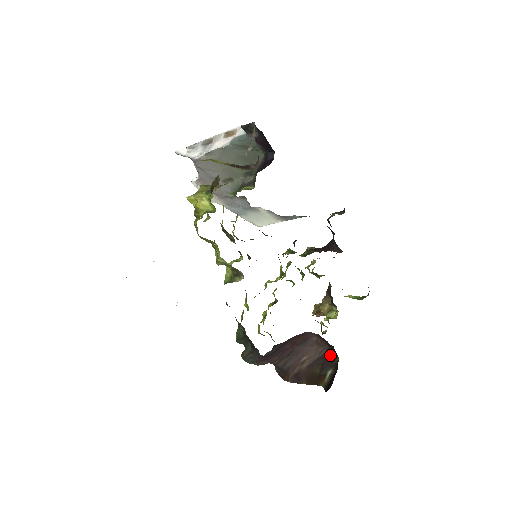
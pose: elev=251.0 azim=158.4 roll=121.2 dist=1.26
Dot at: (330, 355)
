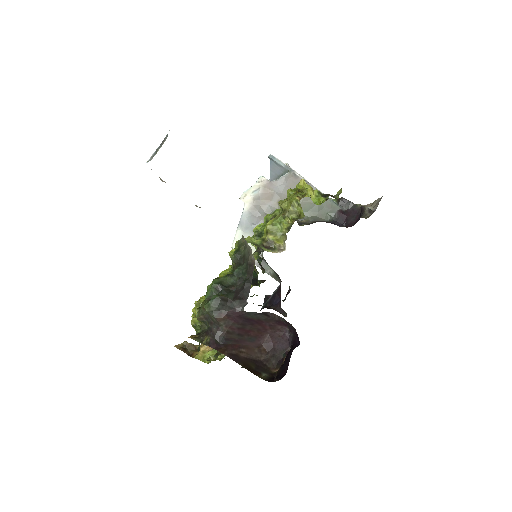
Dot at: (266, 364)
